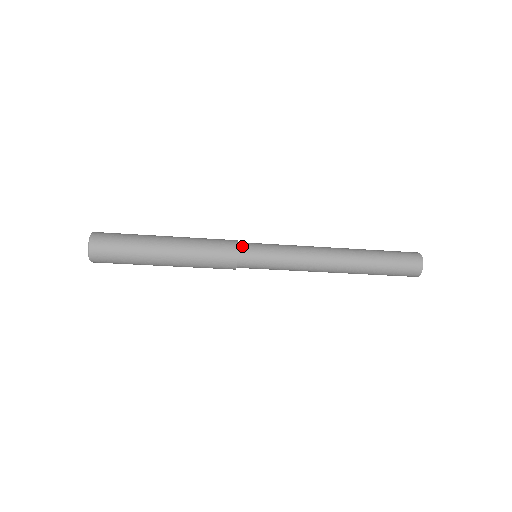
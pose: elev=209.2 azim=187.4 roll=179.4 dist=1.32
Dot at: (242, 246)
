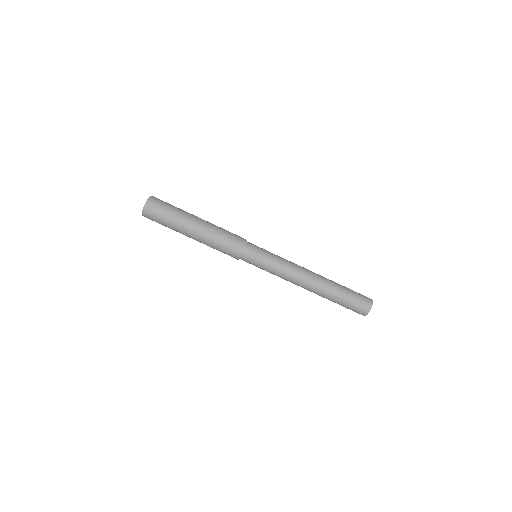
Dot at: (249, 245)
